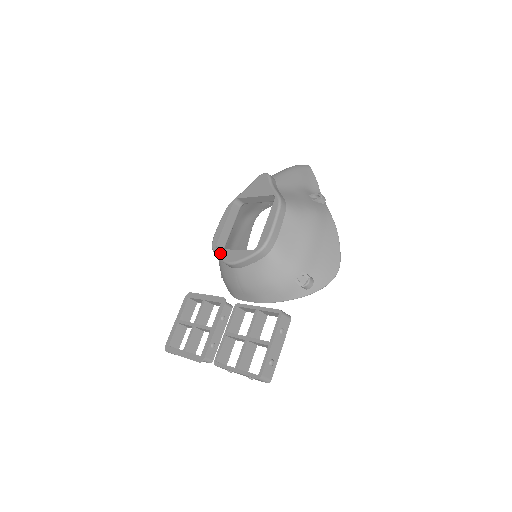
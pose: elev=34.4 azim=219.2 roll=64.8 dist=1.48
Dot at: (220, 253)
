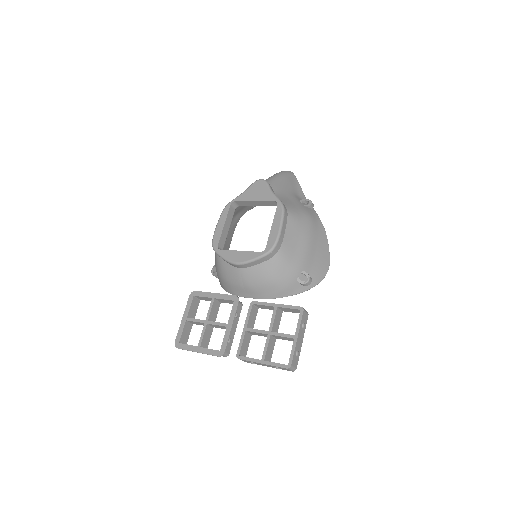
Dot at: (224, 253)
